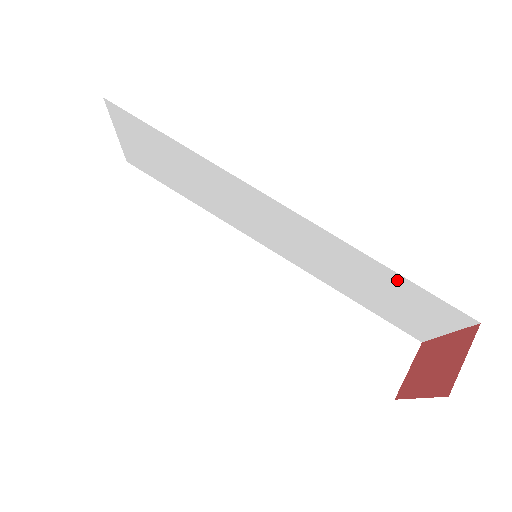
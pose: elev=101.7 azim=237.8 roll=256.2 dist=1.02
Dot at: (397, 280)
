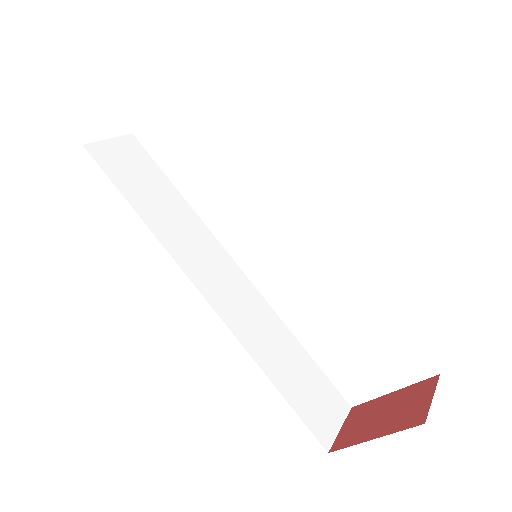
Dot at: (380, 317)
